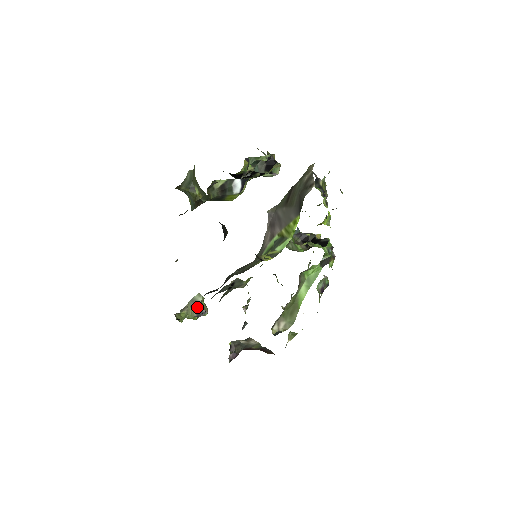
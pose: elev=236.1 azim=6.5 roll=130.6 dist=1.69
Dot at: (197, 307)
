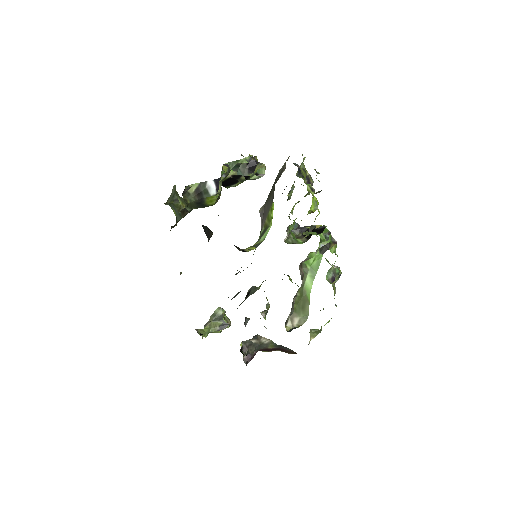
Dot at: (219, 320)
